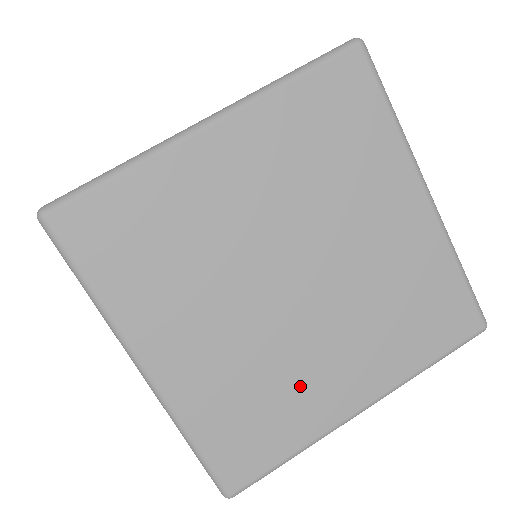
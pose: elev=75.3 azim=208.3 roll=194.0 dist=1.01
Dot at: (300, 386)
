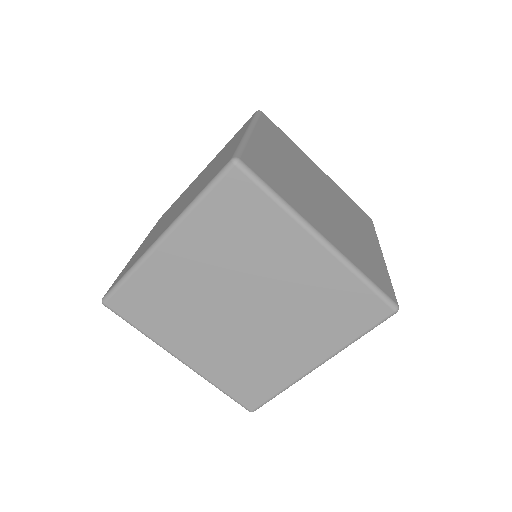
Dot at: (271, 359)
